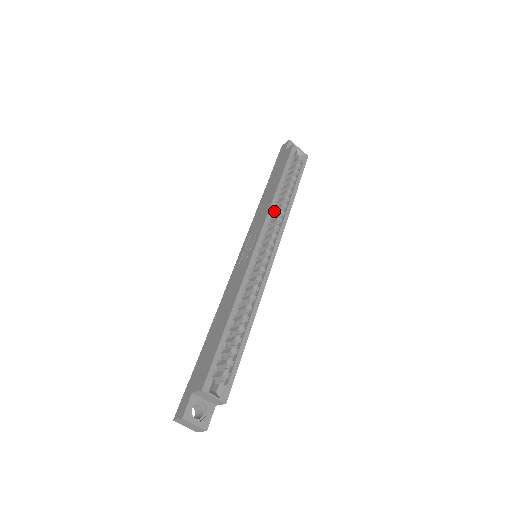
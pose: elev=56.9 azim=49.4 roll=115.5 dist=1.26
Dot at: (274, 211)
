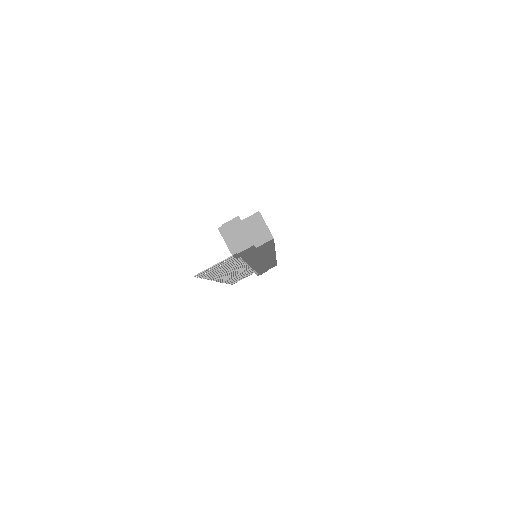
Dot at: occluded
